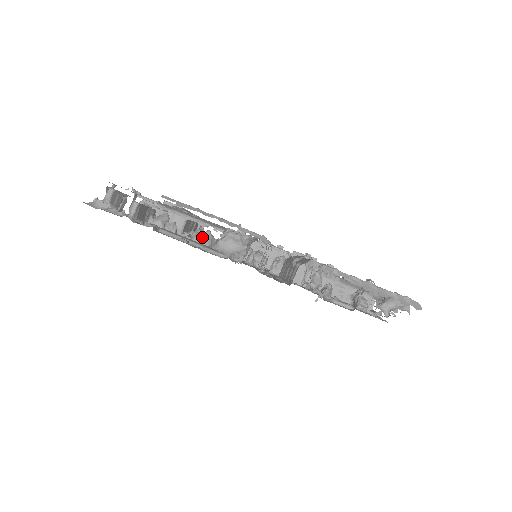
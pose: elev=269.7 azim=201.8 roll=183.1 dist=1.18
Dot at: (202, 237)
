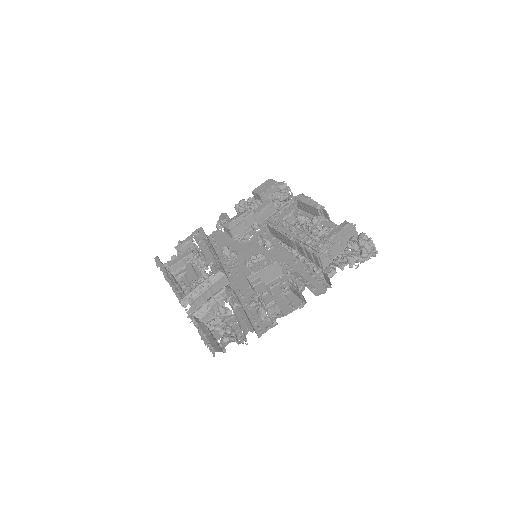
Dot at: (207, 267)
